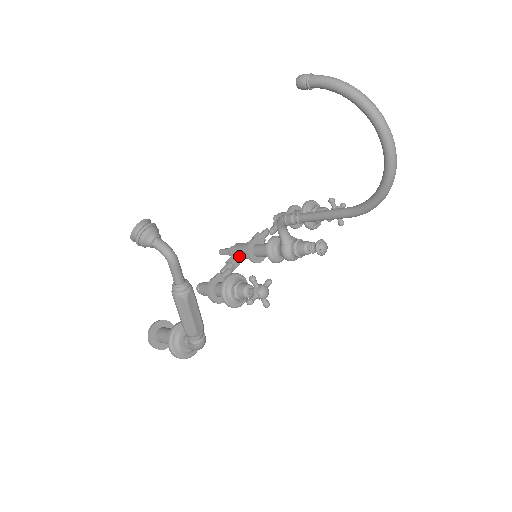
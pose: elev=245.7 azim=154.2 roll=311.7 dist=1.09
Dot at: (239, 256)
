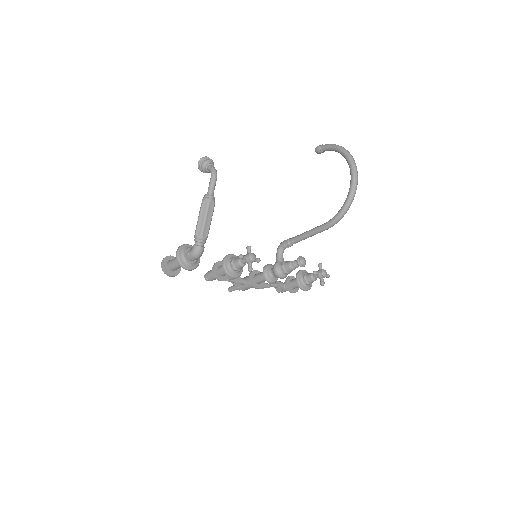
Dot at: (243, 278)
